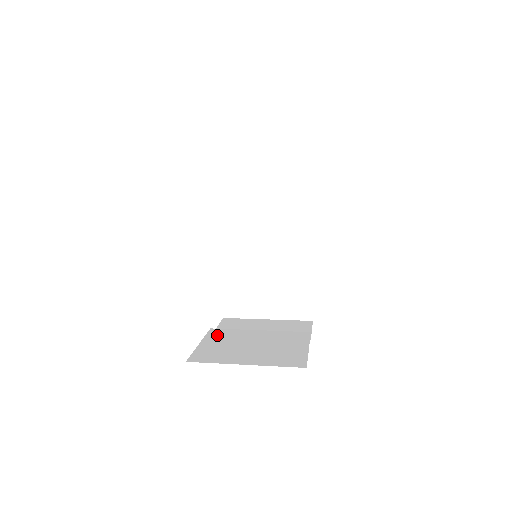
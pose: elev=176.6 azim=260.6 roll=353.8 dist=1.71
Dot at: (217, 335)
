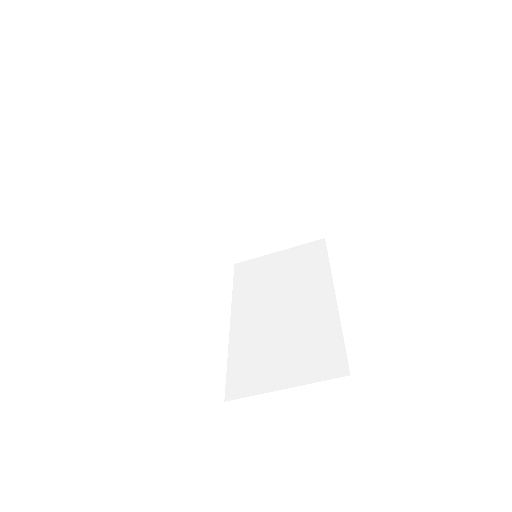
Dot at: occluded
